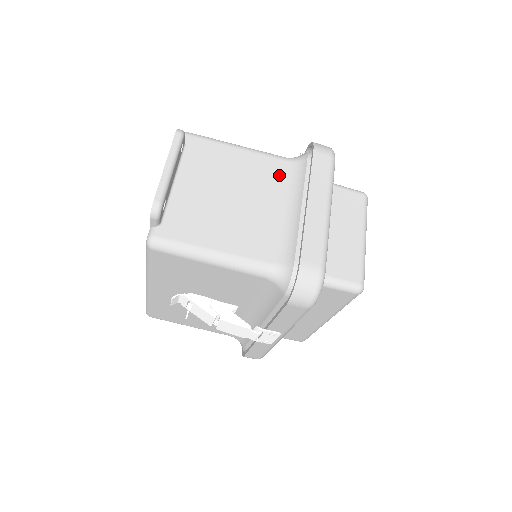
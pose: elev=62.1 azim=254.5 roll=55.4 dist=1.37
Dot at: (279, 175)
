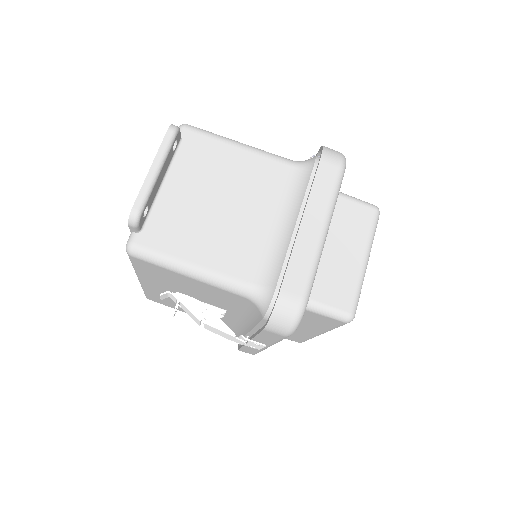
Dot at: (280, 182)
